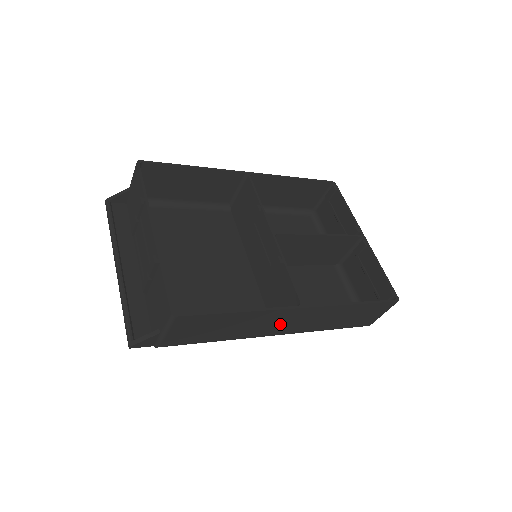
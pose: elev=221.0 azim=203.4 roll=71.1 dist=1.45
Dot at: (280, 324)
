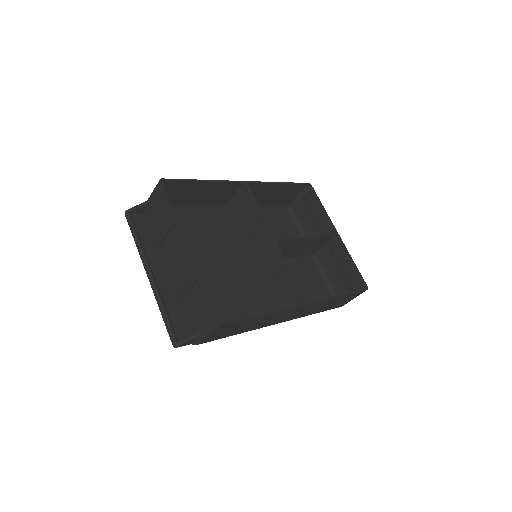
Dot at: (285, 316)
